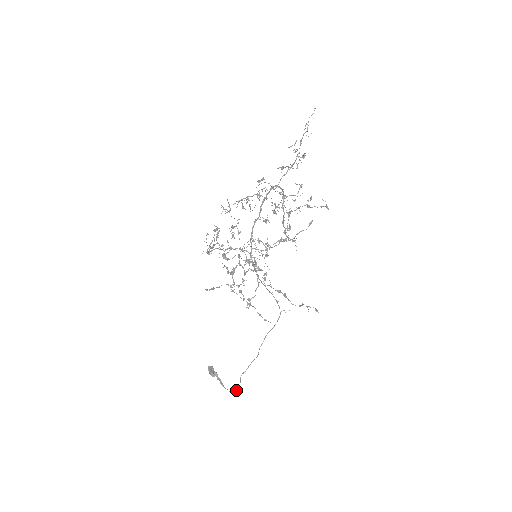
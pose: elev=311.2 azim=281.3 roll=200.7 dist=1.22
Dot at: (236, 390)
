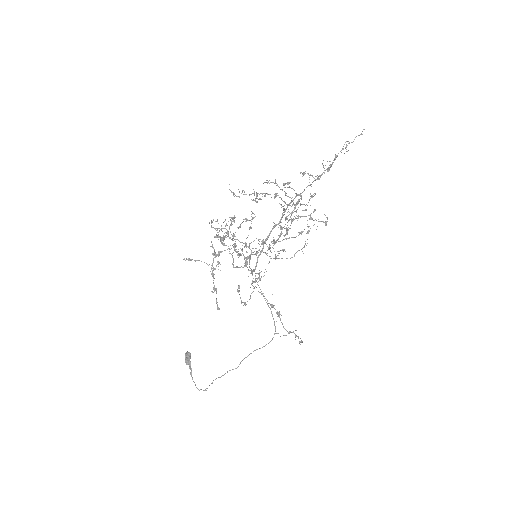
Dot at: occluded
